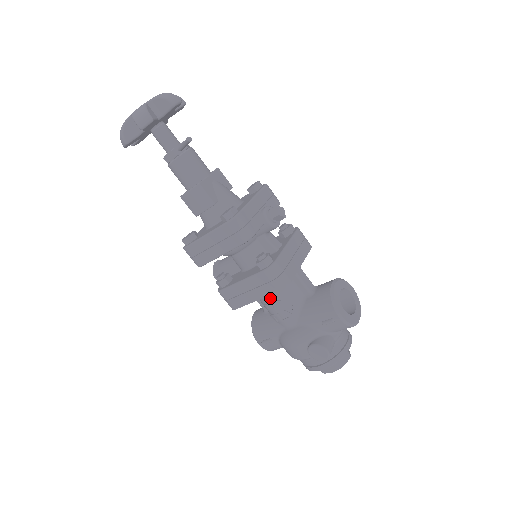
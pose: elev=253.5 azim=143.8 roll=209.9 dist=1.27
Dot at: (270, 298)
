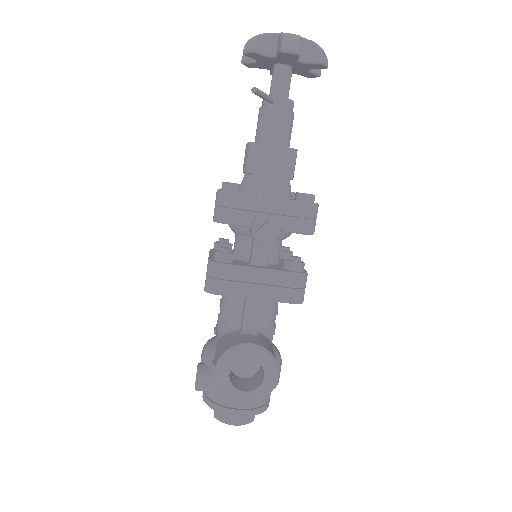
Dot at: (222, 296)
